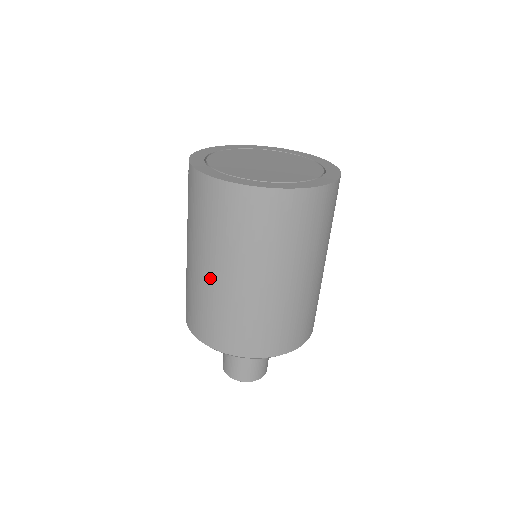
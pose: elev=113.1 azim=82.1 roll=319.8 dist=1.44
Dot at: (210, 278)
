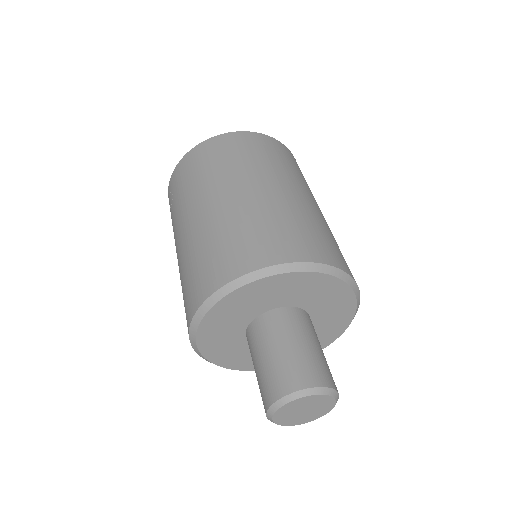
Dot at: (223, 204)
